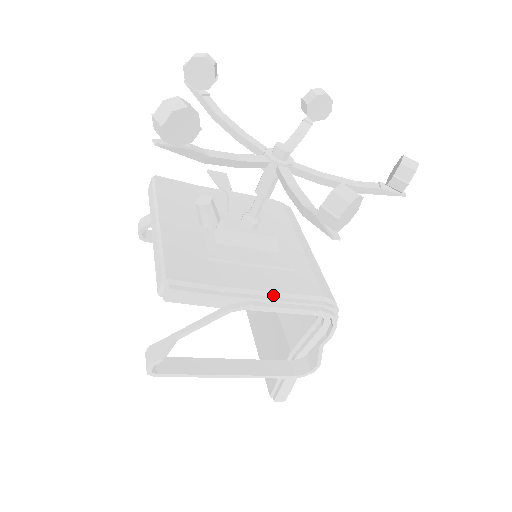
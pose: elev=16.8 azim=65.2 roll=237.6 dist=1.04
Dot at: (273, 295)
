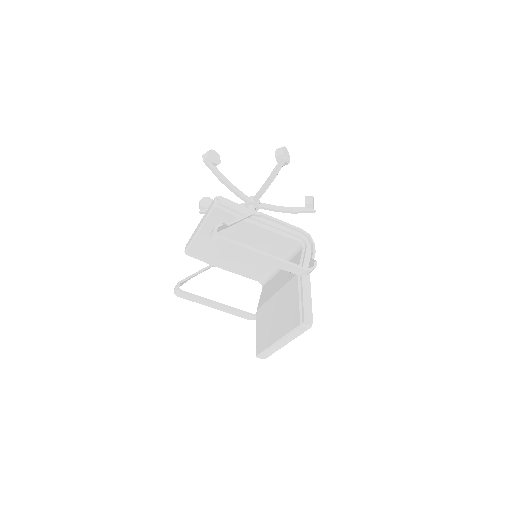
Dot at: occluded
